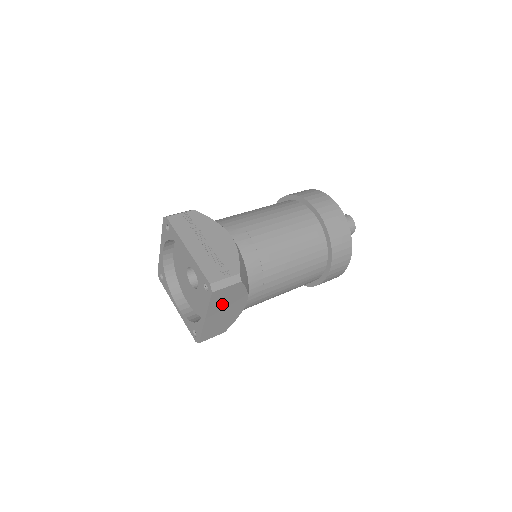
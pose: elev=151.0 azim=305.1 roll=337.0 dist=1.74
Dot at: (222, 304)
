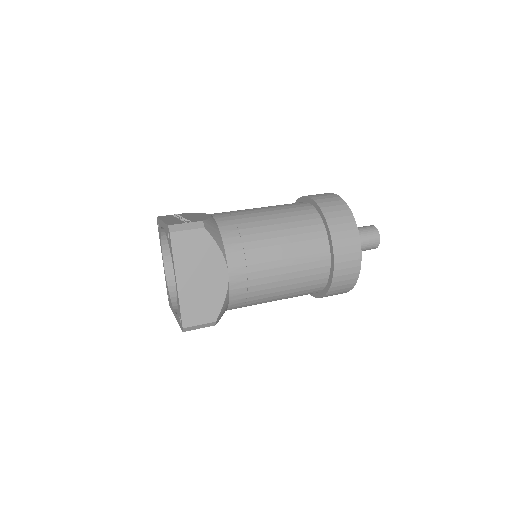
Dot at: (192, 261)
